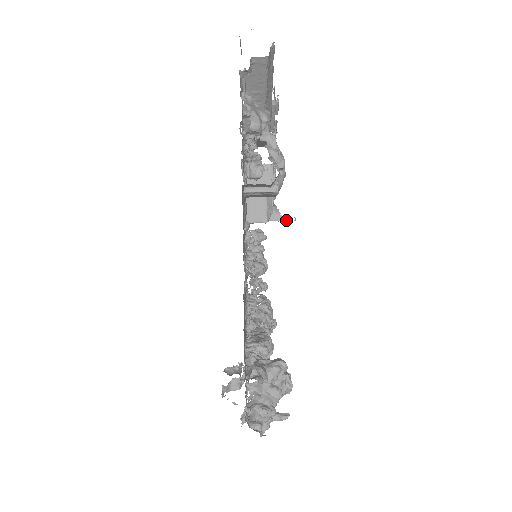
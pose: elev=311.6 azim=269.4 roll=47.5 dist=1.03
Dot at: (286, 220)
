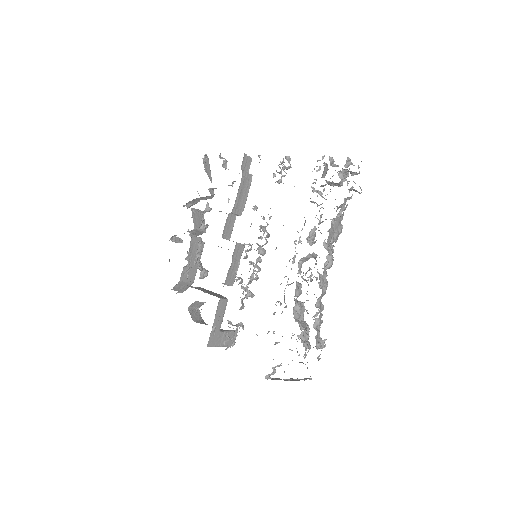
Dot at: (232, 330)
